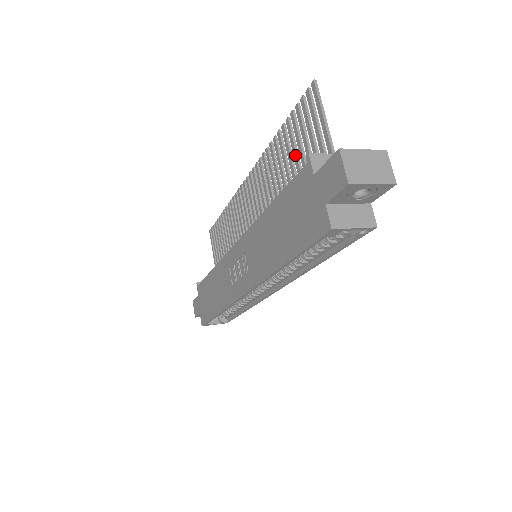
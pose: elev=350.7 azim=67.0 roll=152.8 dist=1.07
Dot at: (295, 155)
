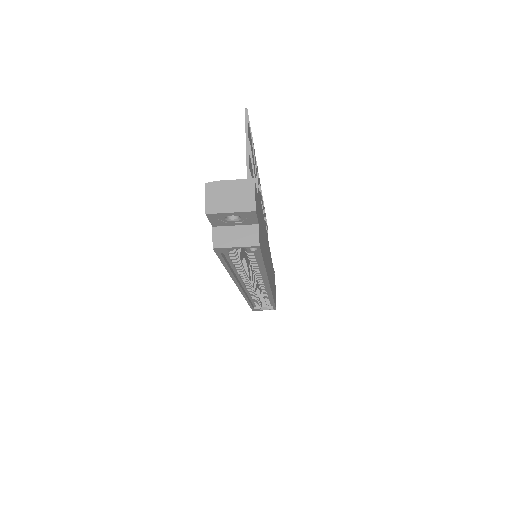
Dot at: occluded
